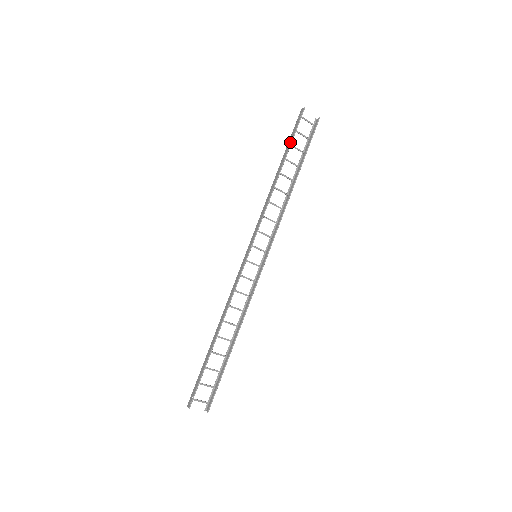
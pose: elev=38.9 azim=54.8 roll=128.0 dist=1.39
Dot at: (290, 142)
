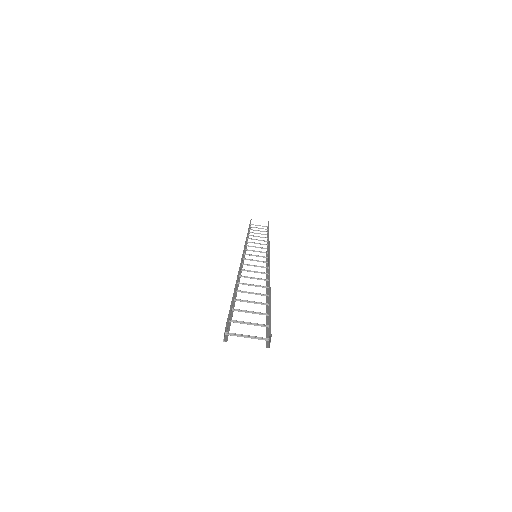
Dot at: occluded
